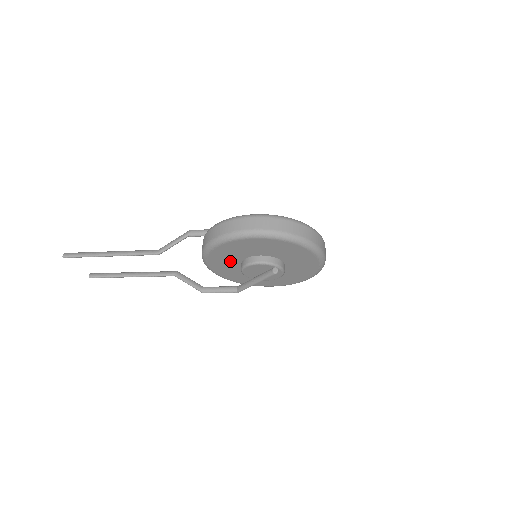
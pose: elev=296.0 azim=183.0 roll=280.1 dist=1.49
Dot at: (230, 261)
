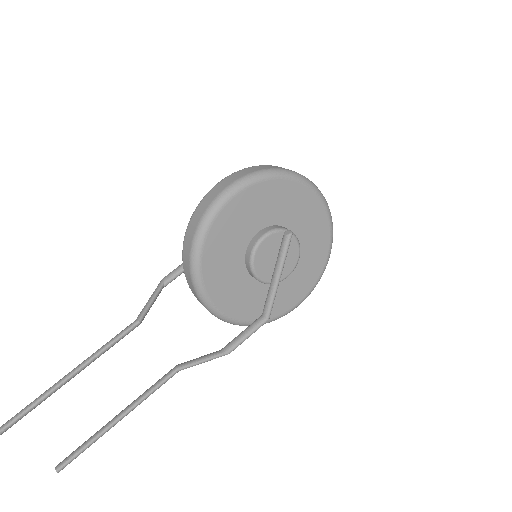
Dot at: (231, 270)
